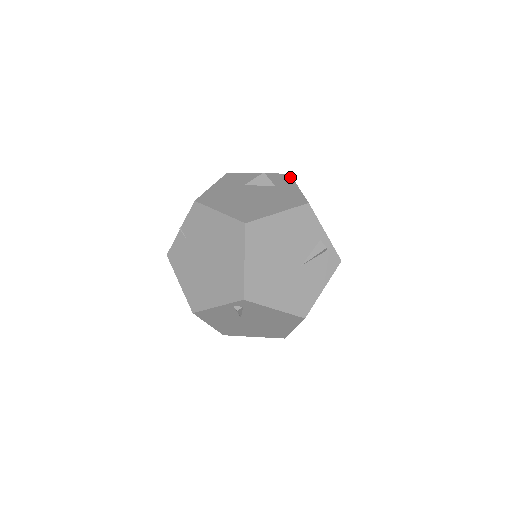
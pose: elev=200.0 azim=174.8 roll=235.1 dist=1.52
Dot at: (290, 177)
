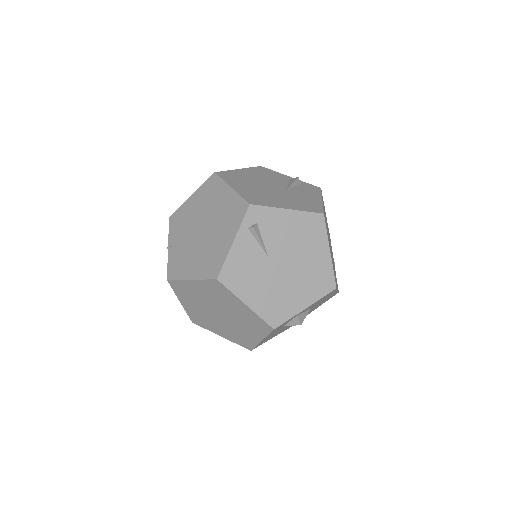
Dot at: occluded
